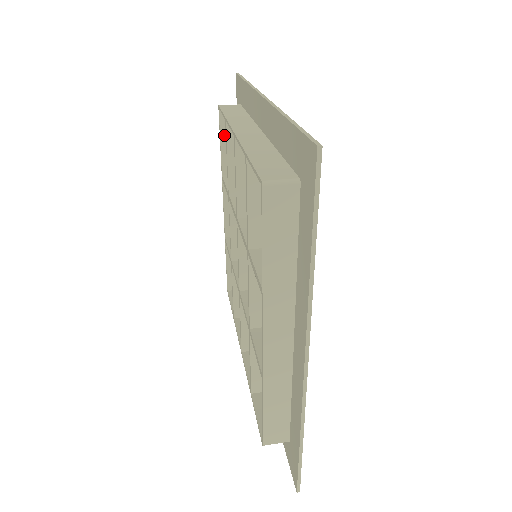
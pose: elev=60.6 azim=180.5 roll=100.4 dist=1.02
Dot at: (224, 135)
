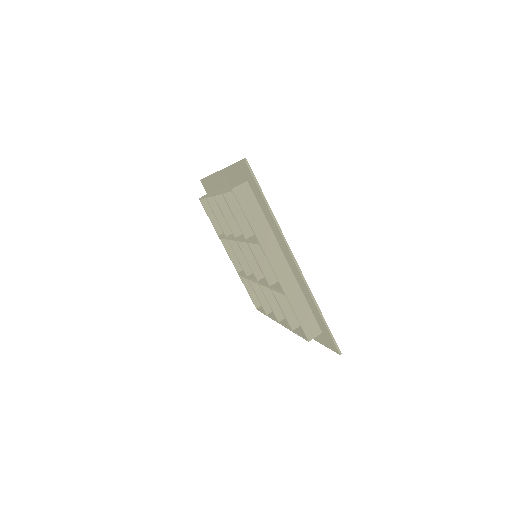
Dot at: (209, 213)
